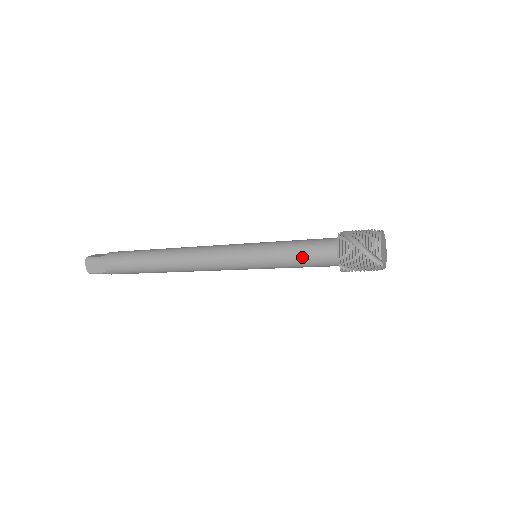
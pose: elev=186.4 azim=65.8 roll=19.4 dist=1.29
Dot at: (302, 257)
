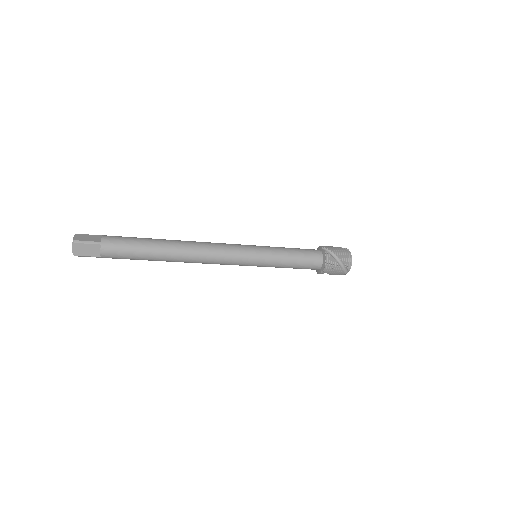
Dot at: (298, 264)
